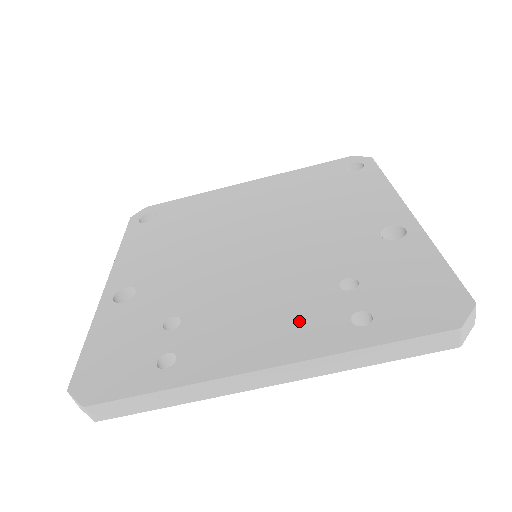
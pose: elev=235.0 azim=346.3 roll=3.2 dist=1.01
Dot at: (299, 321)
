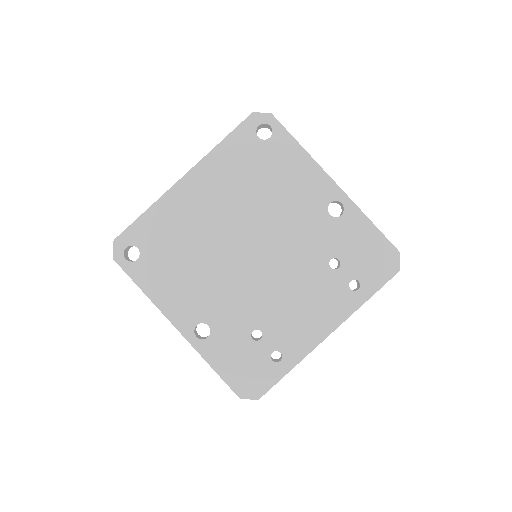
Dot at: (326, 301)
